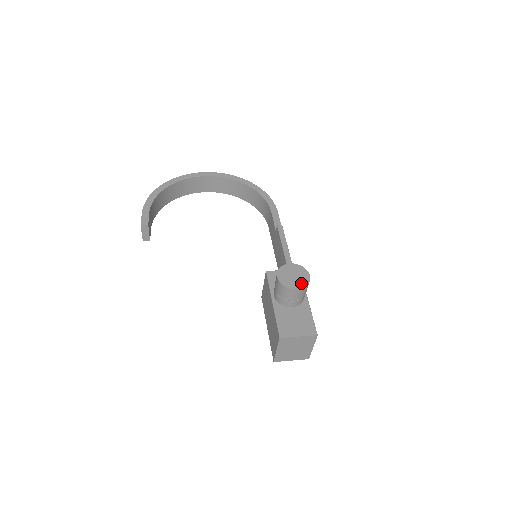
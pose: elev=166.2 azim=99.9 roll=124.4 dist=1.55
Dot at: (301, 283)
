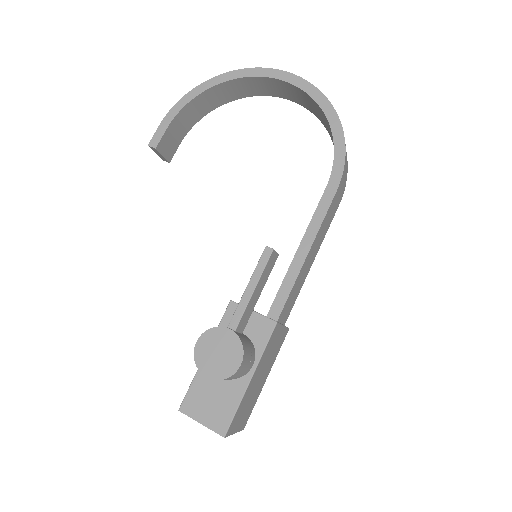
Dot at: (219, 371)
